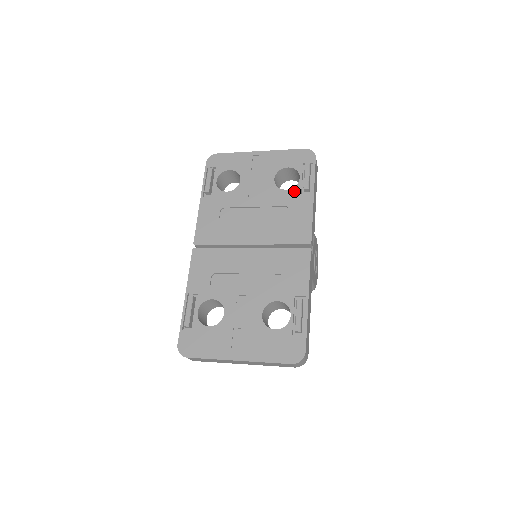
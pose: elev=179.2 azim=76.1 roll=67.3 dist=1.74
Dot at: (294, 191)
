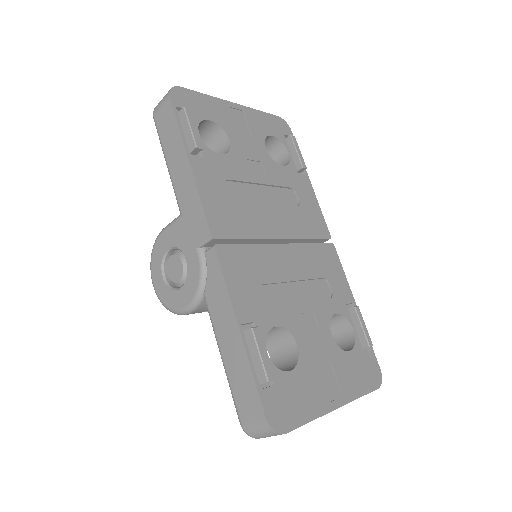
Dot at: (291, 169)
